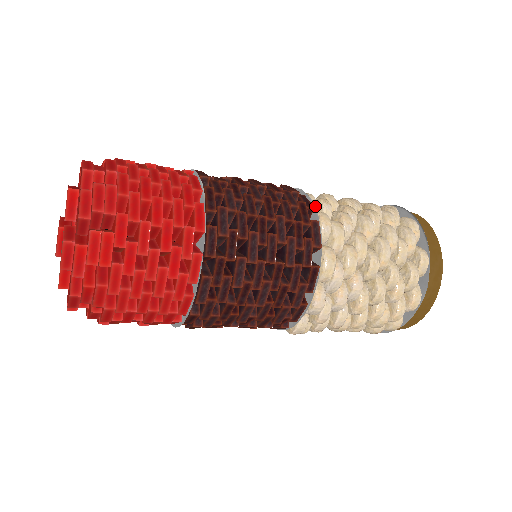
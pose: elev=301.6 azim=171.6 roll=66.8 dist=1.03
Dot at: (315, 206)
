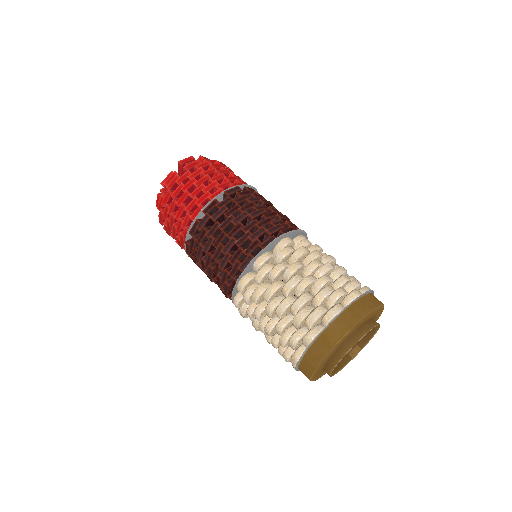
Dot at: (264, 248)
